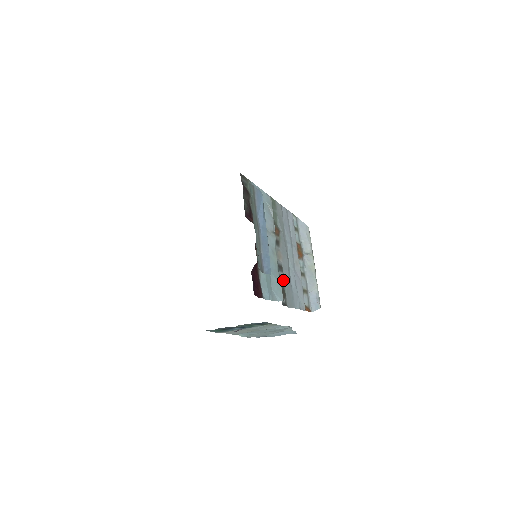
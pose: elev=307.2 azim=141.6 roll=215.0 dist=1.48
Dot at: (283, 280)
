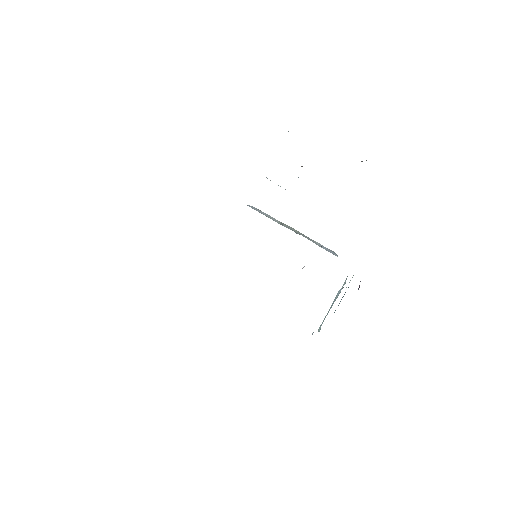
Dot at: occluded
